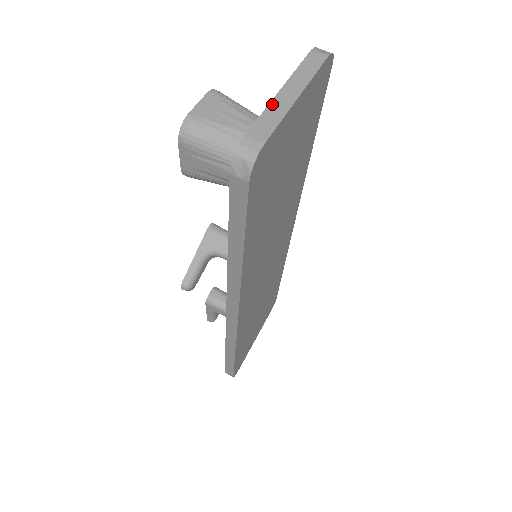
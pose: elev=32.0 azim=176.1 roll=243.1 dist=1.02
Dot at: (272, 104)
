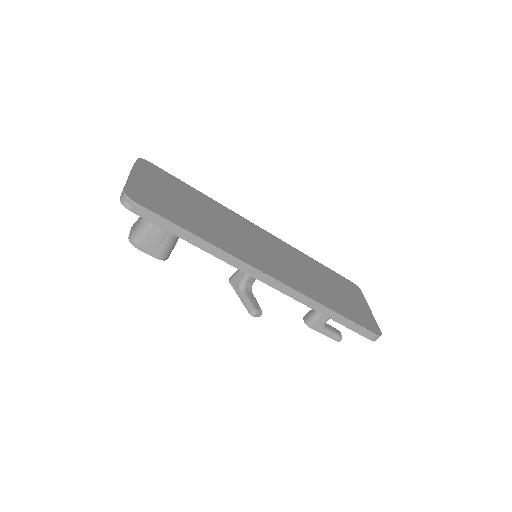
Dot at: occluded
